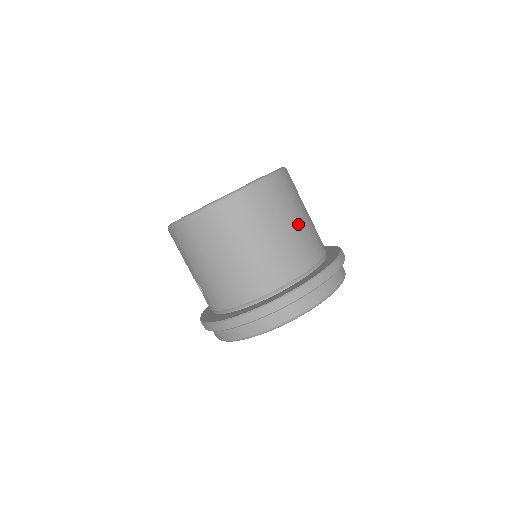
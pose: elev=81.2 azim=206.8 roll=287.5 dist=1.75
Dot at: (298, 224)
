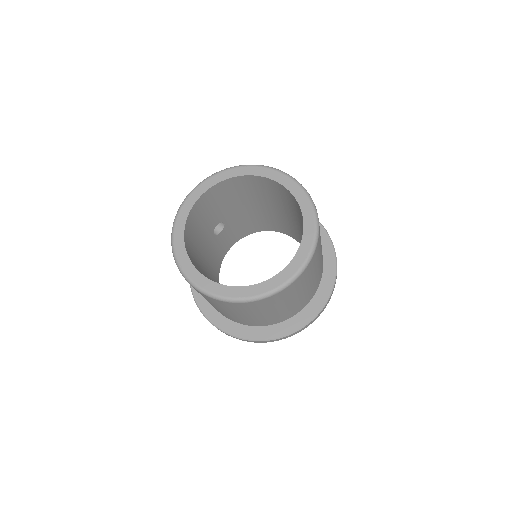
Dot at: (244, 316)
